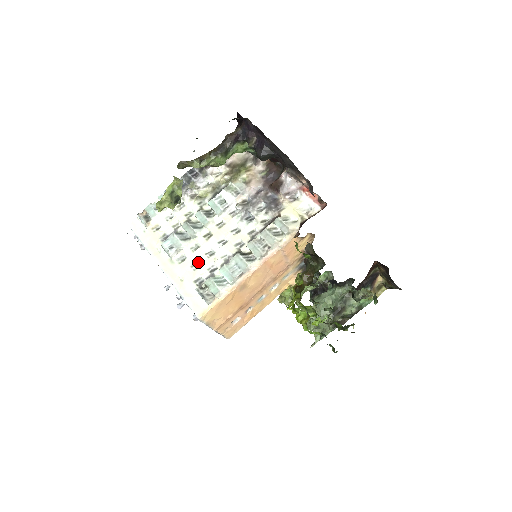
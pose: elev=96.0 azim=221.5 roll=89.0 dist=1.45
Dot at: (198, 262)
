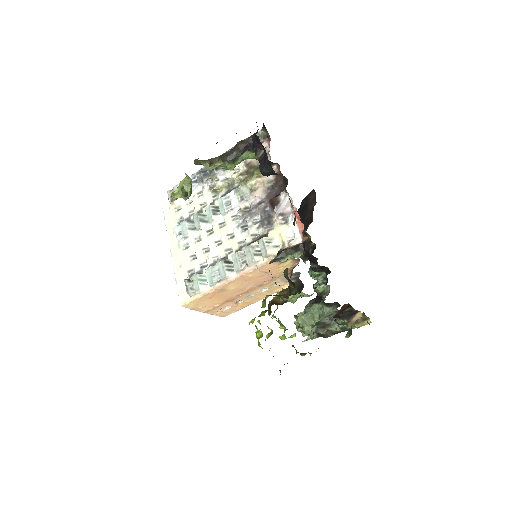
Dot at: (196, 254)
